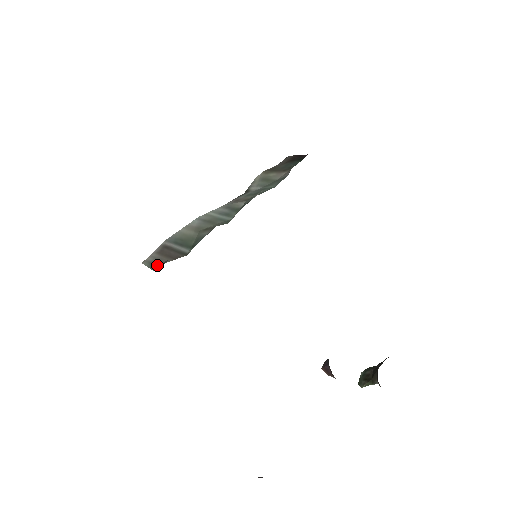
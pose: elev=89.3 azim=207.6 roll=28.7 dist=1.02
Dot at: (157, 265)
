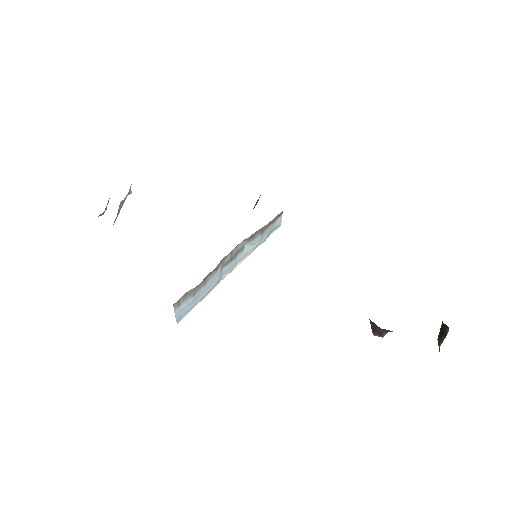
Dot at: occluded
